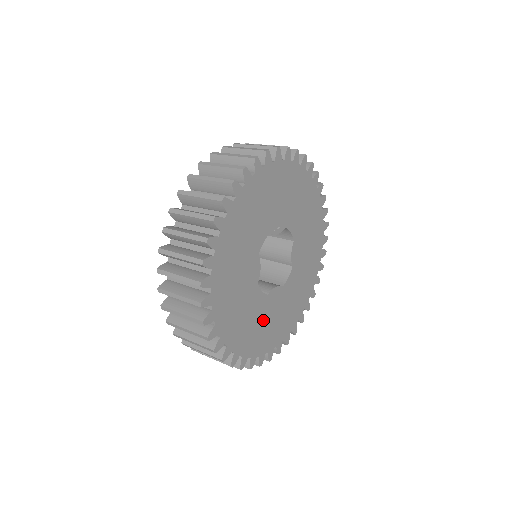
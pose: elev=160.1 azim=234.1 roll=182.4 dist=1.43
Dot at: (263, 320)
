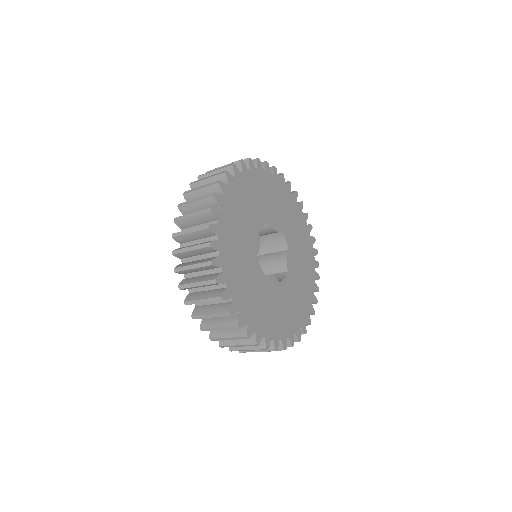
Dot at: (261, 297)
